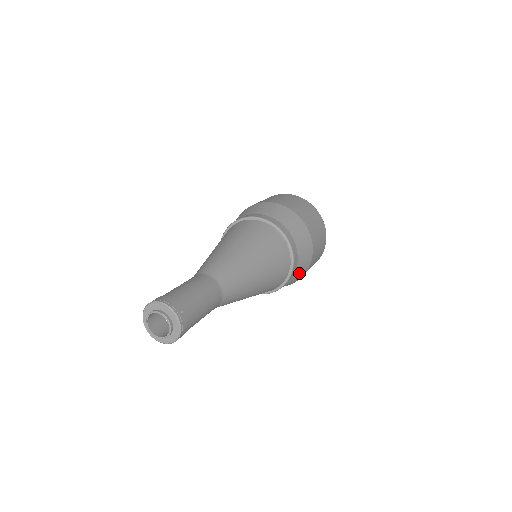
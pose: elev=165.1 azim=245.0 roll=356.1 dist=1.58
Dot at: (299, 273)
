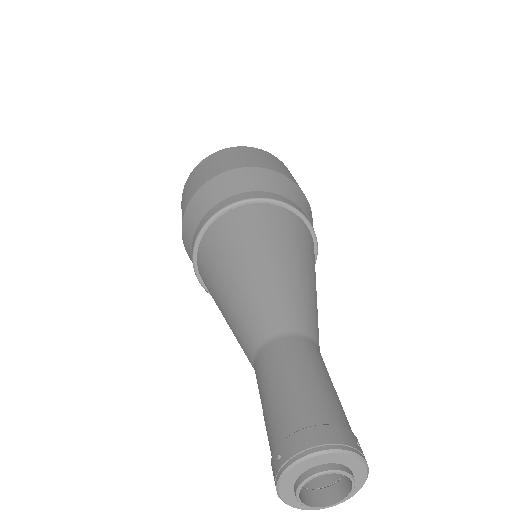
Dot at: occluded
